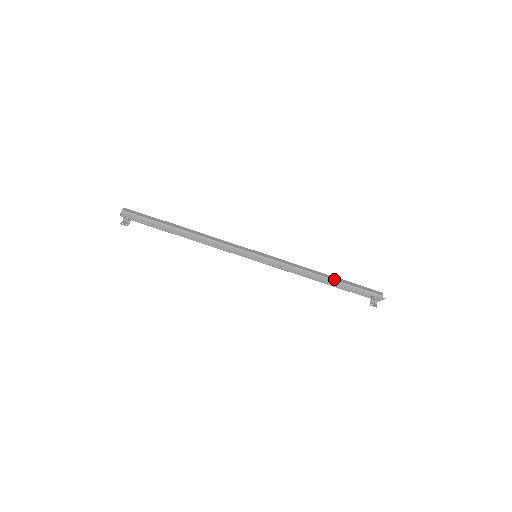
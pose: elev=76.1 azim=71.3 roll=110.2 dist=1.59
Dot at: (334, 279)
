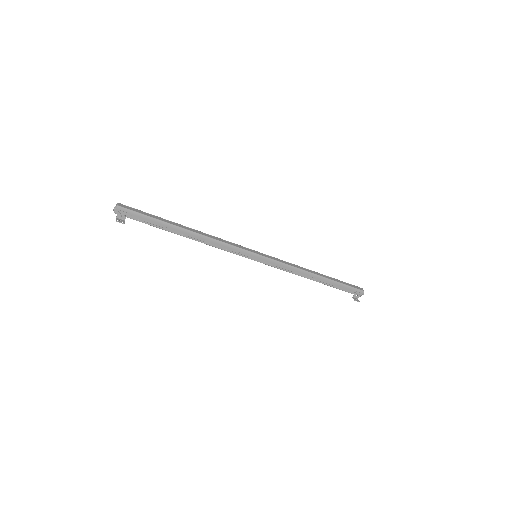
Dot at: (325, 277)
